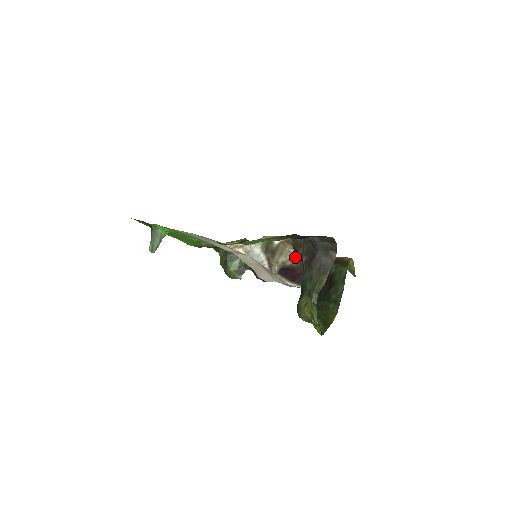
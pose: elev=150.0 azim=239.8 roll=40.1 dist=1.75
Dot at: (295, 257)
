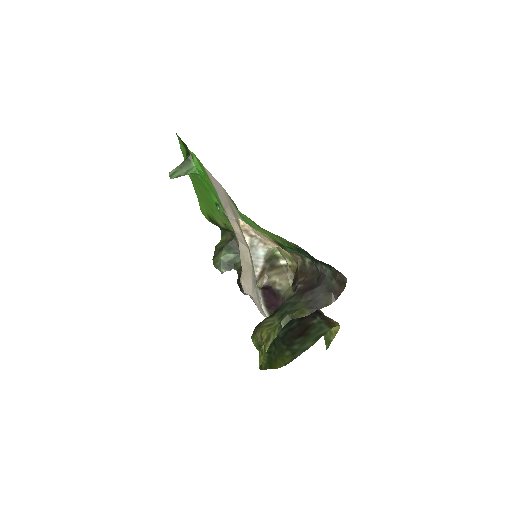
Dot at: (288, 287)
